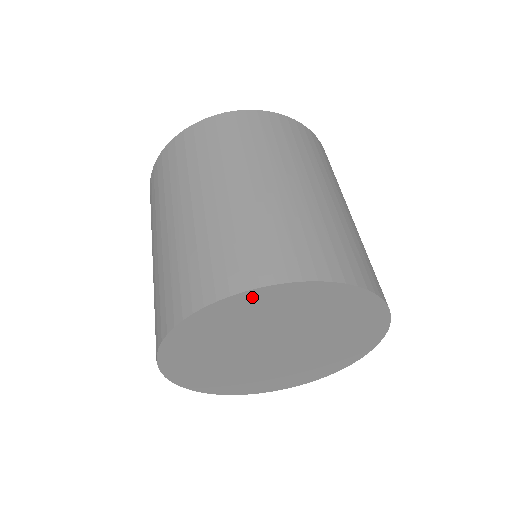
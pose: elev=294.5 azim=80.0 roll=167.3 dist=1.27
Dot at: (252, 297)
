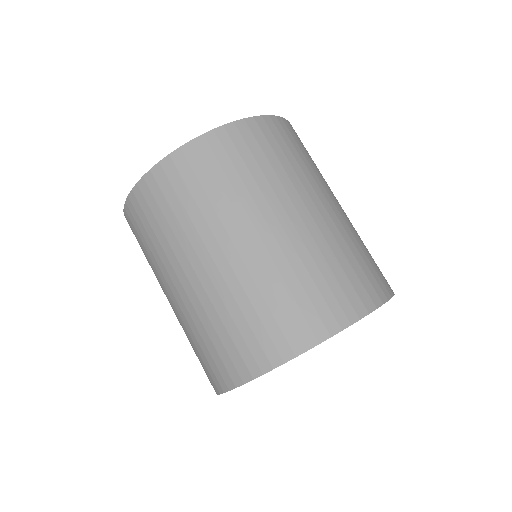
Dot at: occluded
